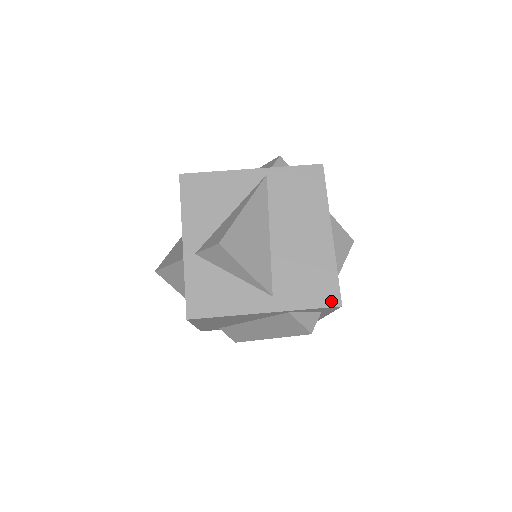
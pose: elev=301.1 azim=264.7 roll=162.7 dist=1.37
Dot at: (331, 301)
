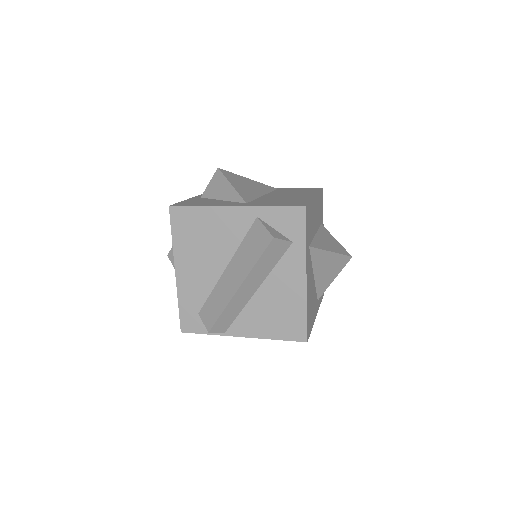
Dot at: (296, 205)
